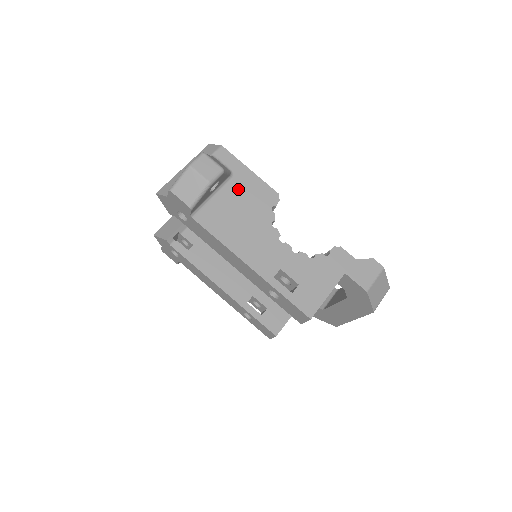
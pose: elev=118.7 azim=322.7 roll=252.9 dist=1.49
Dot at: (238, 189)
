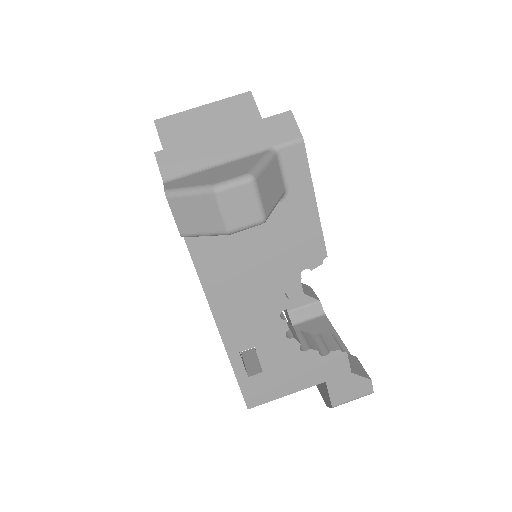
Dot at: (277, 222)
